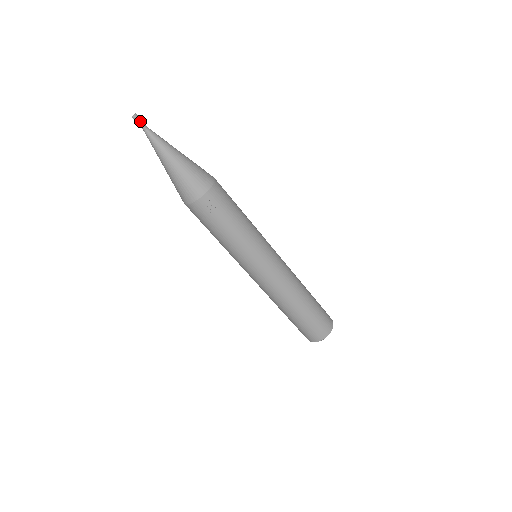
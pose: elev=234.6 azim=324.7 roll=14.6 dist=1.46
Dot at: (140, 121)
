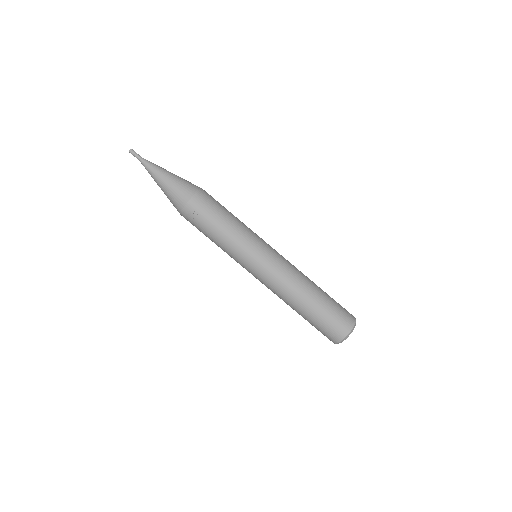
Dot at: (134, 154)
